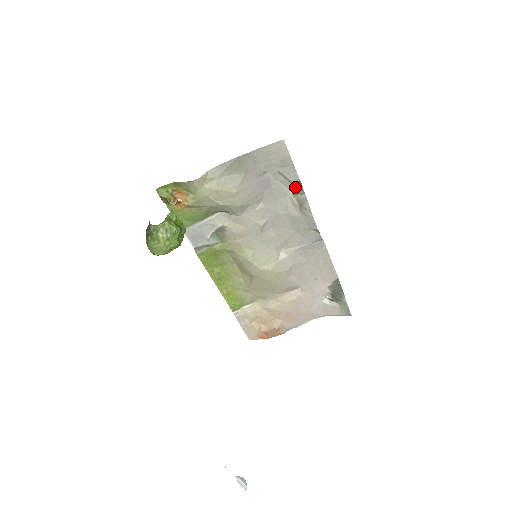
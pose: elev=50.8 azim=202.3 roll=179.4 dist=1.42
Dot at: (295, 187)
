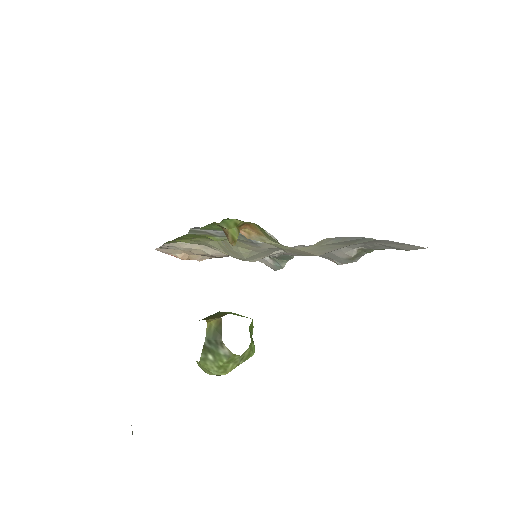
Dot at: (369, 248)
